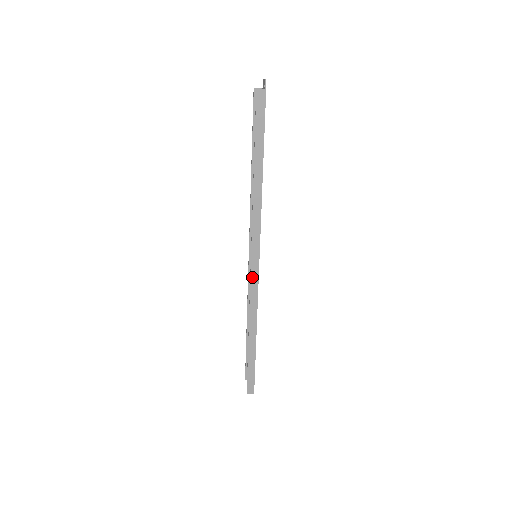
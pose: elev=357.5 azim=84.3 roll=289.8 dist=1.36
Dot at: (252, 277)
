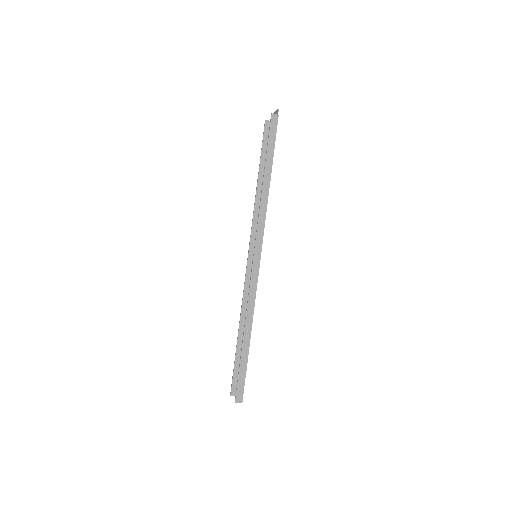
Dot at: (253, 271)
